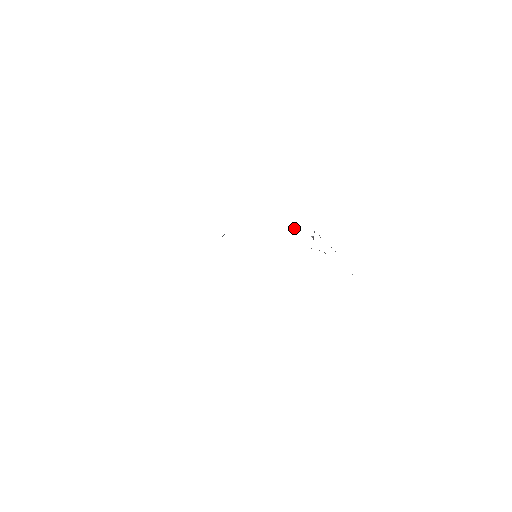
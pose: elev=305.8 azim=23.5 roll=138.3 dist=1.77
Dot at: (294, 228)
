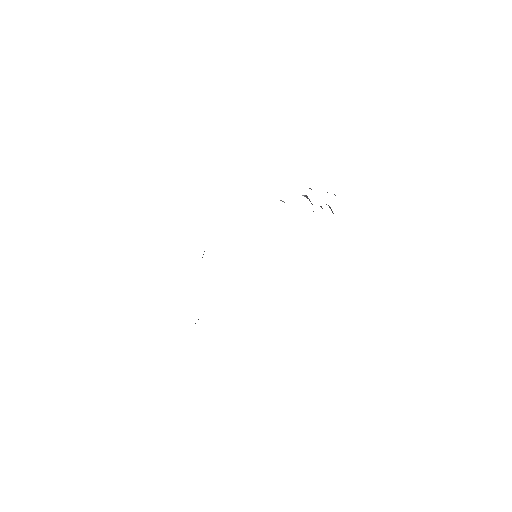
Dot at: (282, 201)
